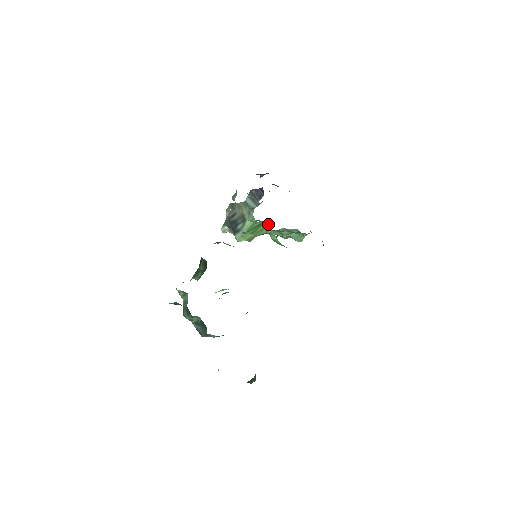
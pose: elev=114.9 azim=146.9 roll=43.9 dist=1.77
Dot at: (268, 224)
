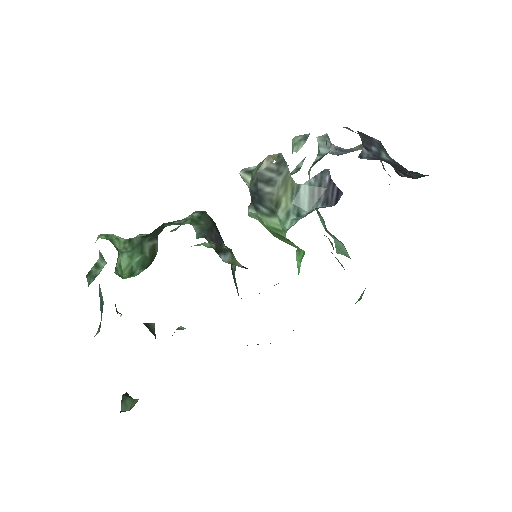
Dot at: occluded
